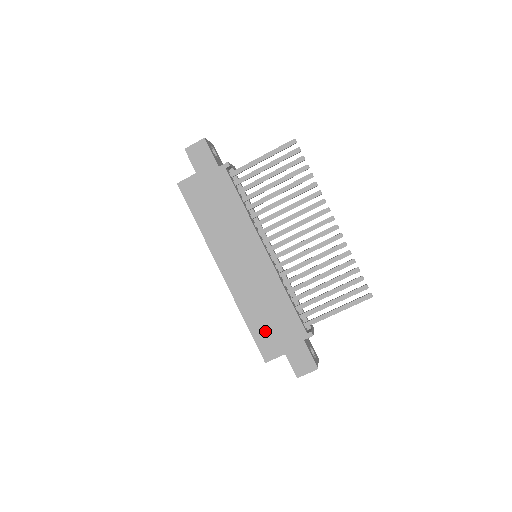
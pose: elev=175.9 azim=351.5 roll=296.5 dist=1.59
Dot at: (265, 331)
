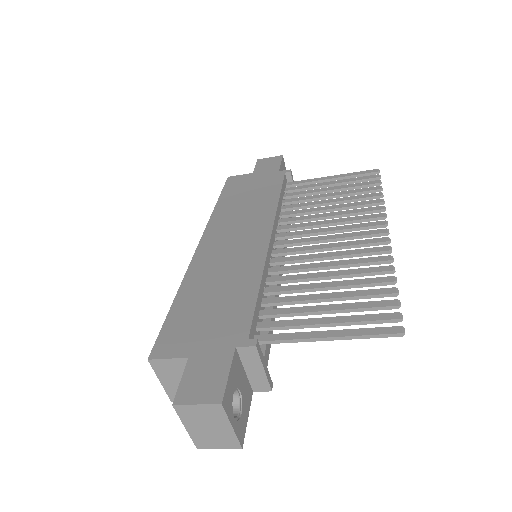
Dot at: (189, 316)
